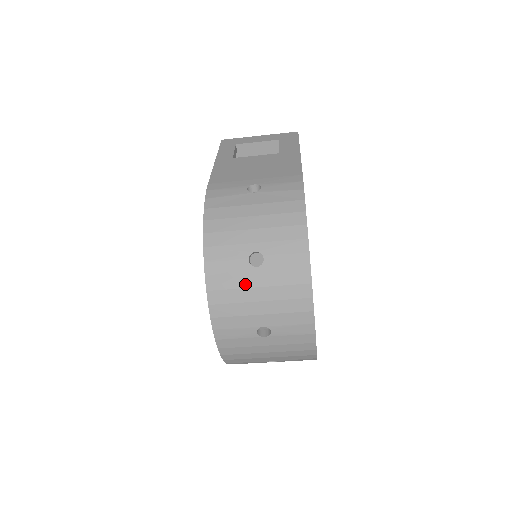
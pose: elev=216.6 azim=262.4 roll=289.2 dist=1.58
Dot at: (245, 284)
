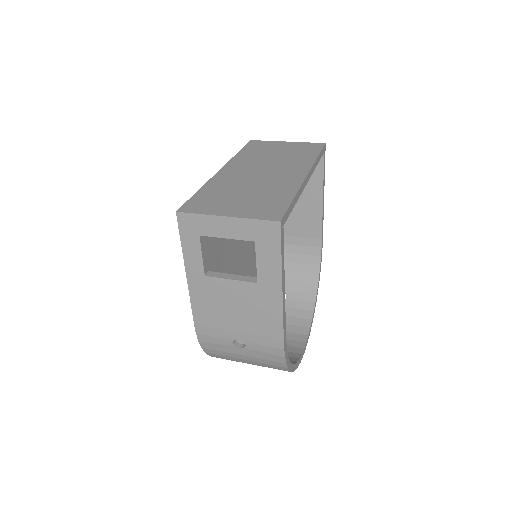
Dot at: occluded
